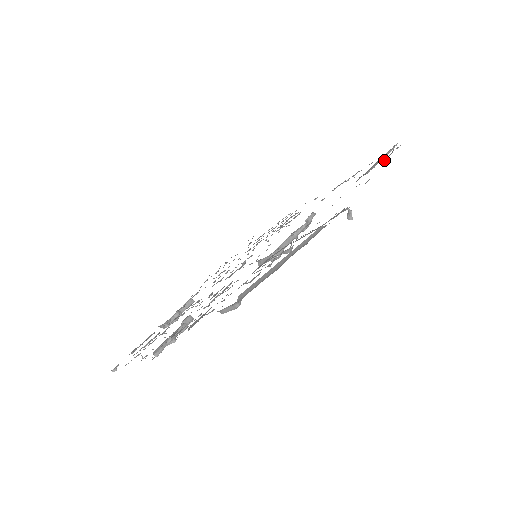
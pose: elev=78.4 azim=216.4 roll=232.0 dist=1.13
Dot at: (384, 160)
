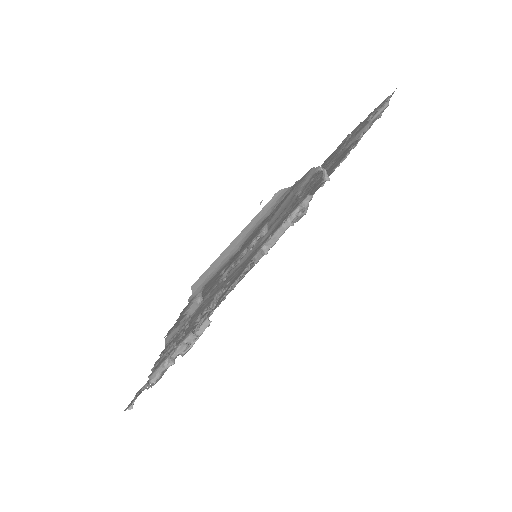
Dot at: (372, 115)
